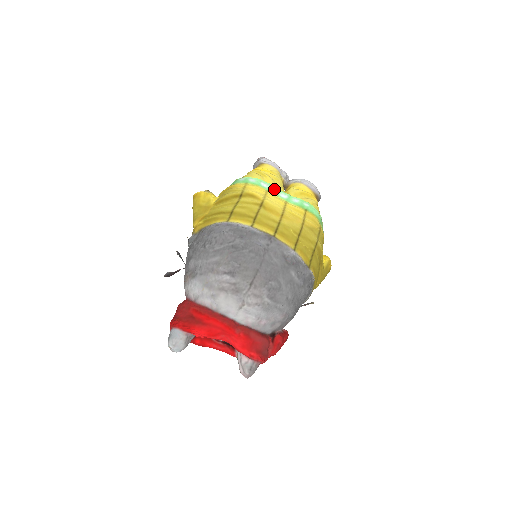
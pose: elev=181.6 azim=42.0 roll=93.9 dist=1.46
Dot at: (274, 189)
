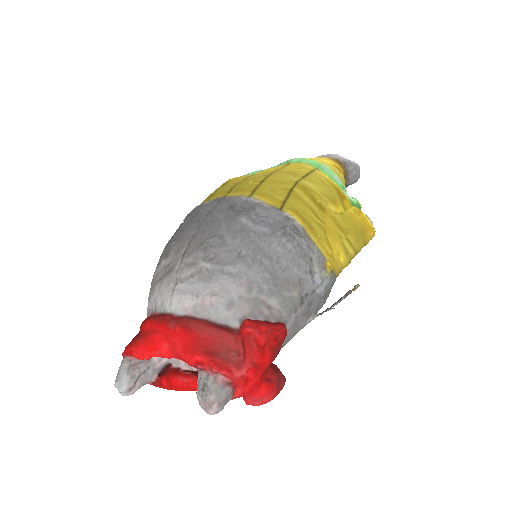
Dot at: occluded
